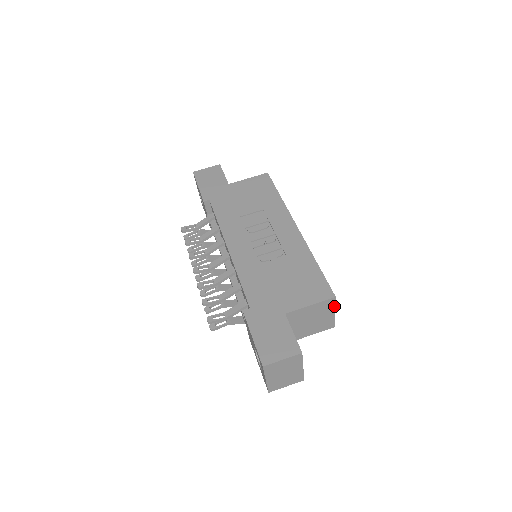
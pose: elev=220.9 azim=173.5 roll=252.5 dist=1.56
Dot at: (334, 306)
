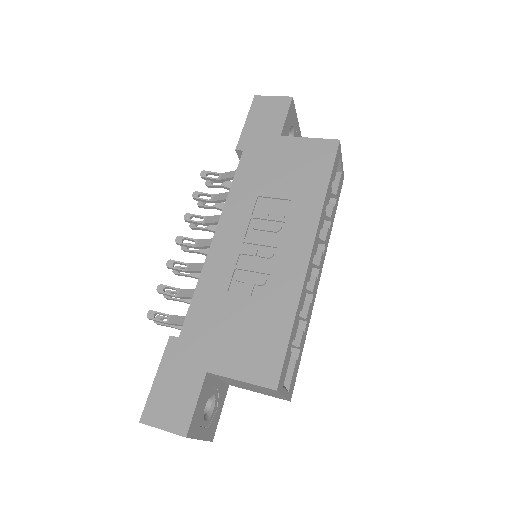
Dot at: (279, 393)
